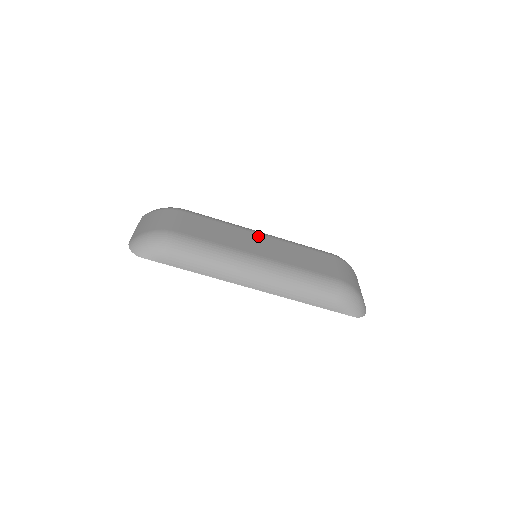
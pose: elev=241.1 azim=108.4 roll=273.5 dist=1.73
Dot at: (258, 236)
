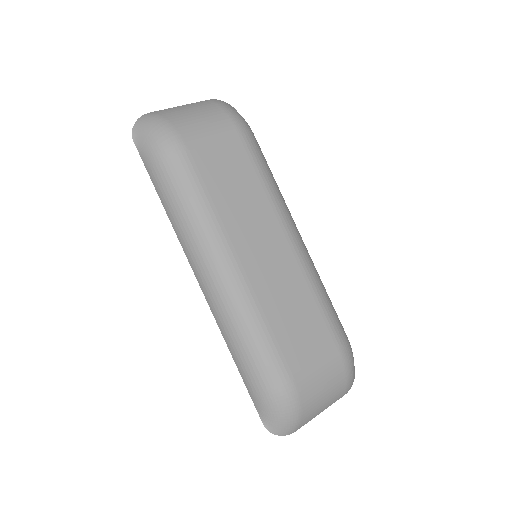
Dot at: (282, 240)
